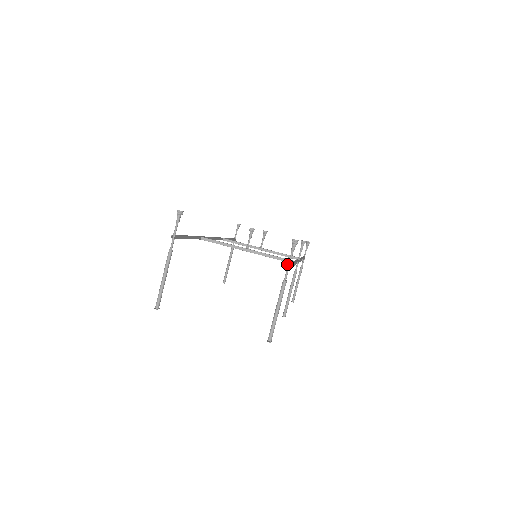
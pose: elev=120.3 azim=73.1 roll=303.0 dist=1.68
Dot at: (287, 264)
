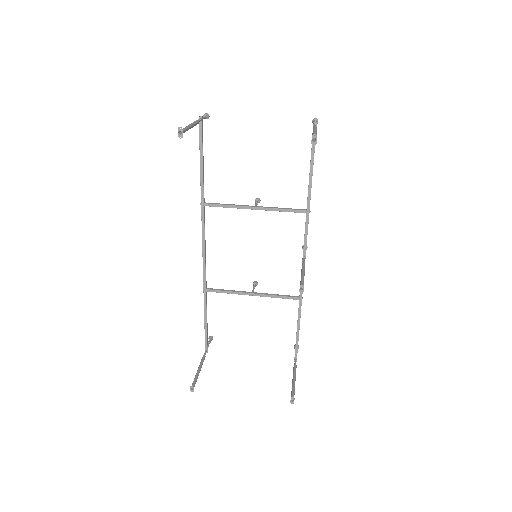
Dot at: (313, 124)
